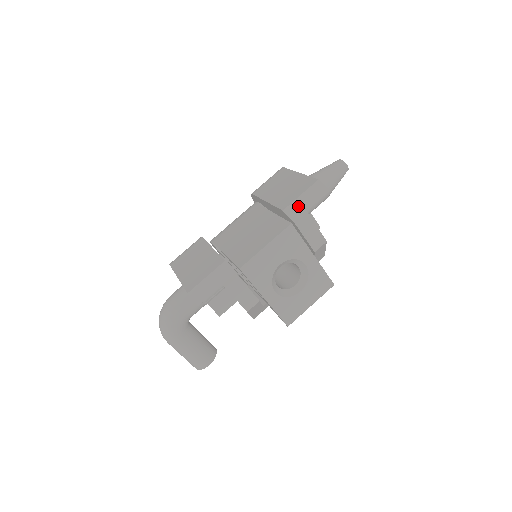
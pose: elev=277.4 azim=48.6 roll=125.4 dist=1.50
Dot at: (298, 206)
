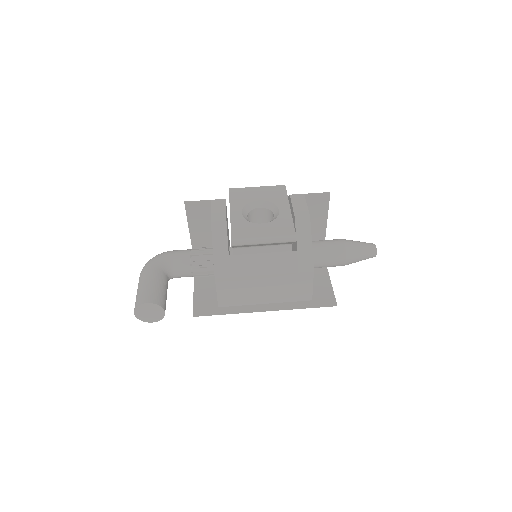
Dot at: occluded
